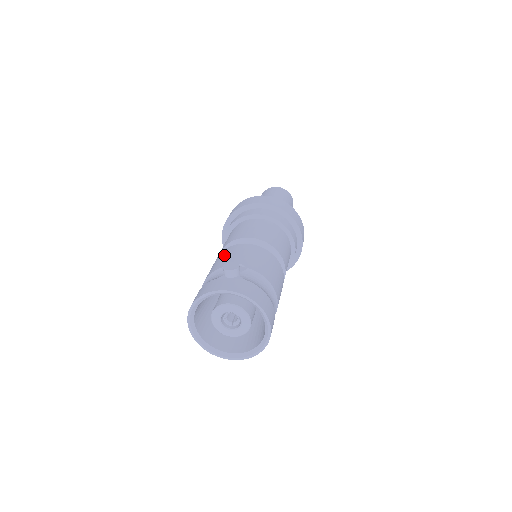
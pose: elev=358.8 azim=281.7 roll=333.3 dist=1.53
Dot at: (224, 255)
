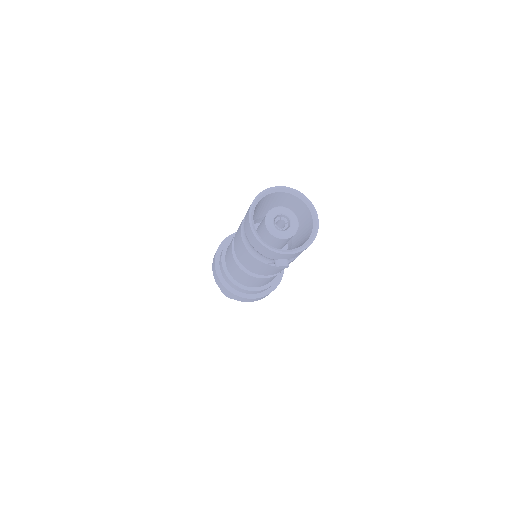
Dot at: occluded
